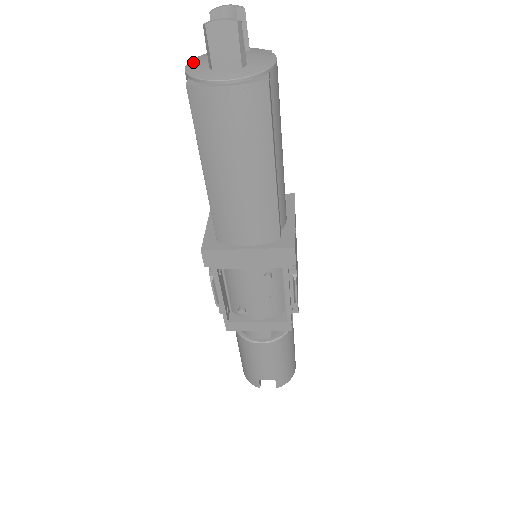
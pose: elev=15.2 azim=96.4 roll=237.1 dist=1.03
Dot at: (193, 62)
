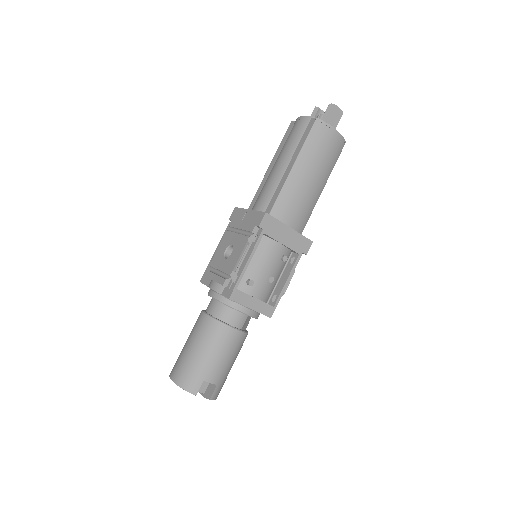
Dot at: occluded
